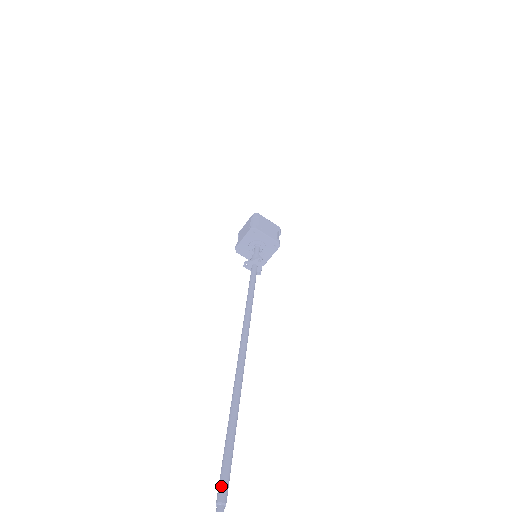
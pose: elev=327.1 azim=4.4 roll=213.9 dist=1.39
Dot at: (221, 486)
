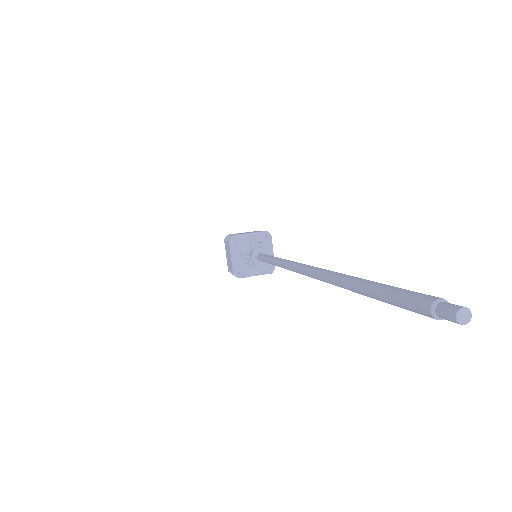
Dot at: (413, 299)
